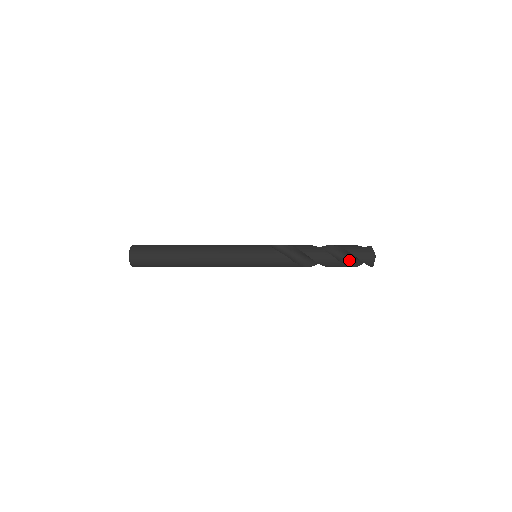
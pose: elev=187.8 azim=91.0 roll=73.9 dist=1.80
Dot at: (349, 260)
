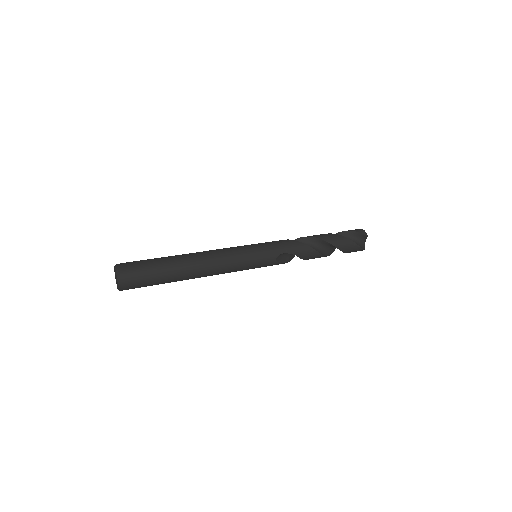
Dot at: occluded
